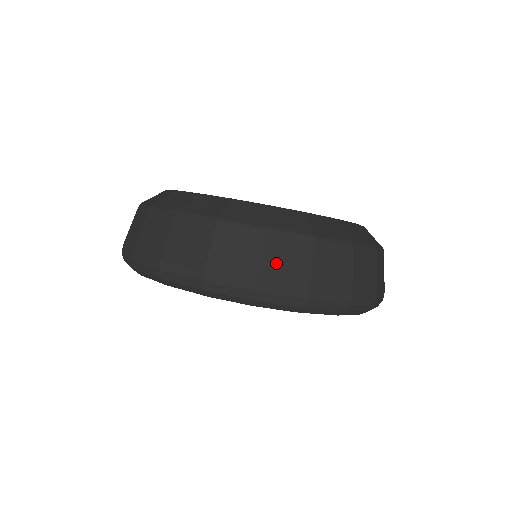
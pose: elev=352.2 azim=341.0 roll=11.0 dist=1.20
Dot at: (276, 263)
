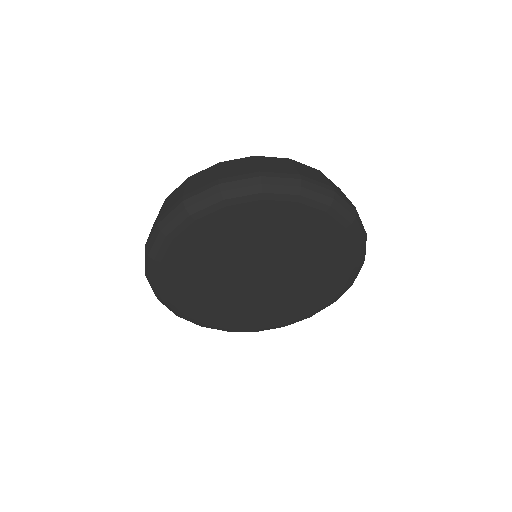
Dot at: (230, 170)
